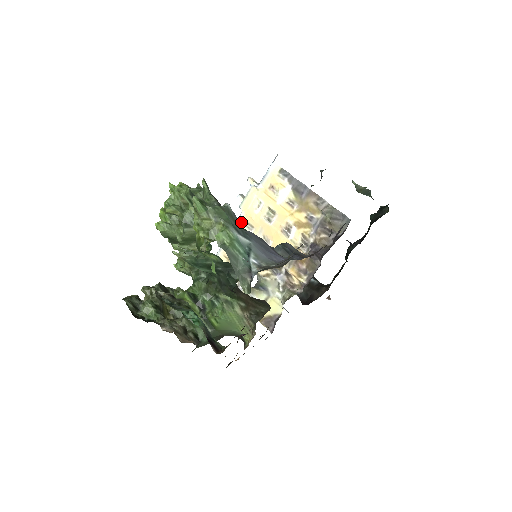
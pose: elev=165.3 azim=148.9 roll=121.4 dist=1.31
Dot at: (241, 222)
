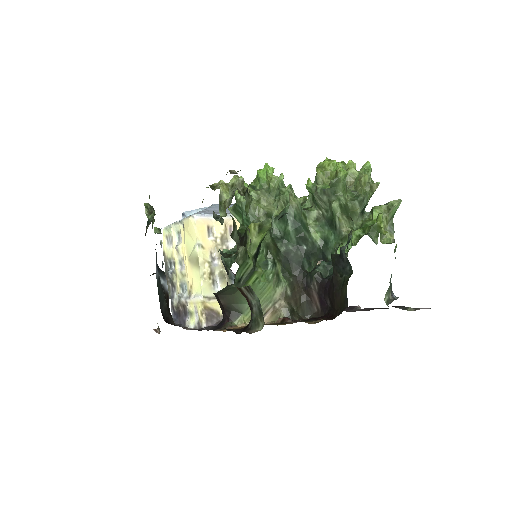
Dot at: occluded
